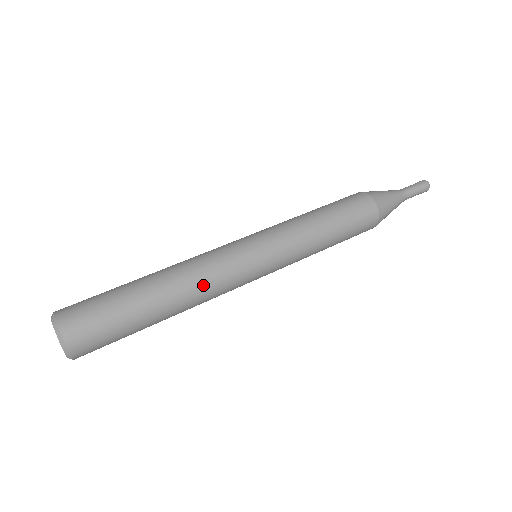
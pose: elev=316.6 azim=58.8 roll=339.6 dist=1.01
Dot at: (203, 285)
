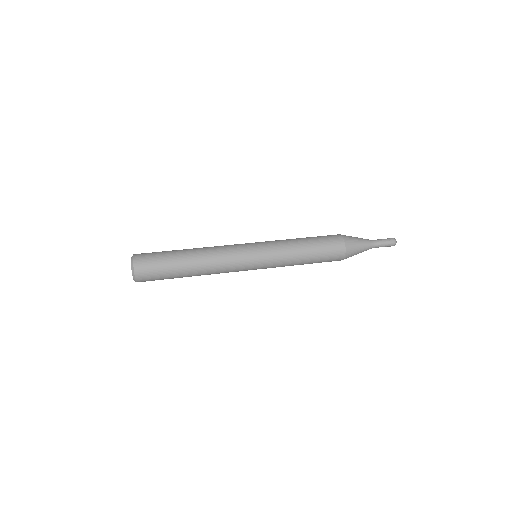
Dot at: (216, 264)
